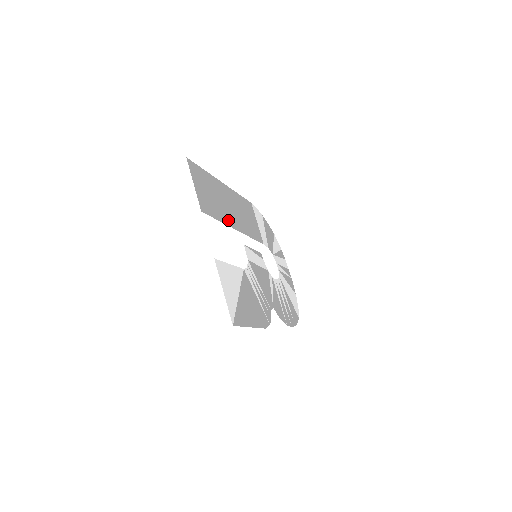
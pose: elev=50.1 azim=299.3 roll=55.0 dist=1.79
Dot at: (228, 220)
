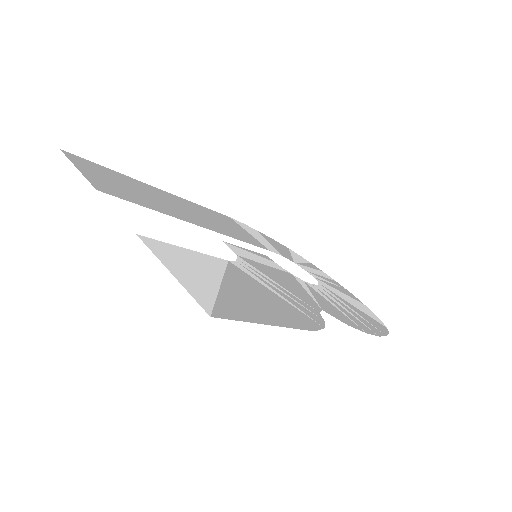
Dot at: (176, 215)
